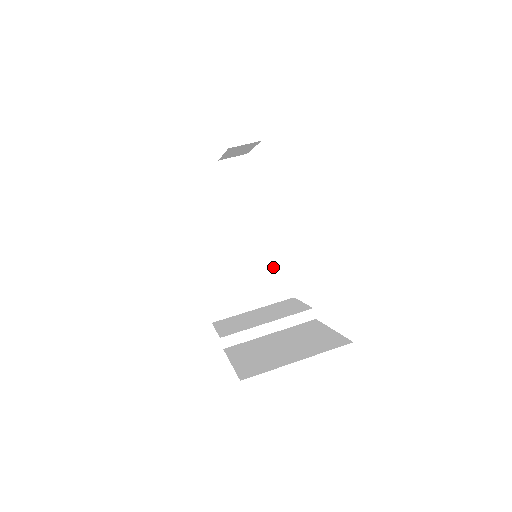
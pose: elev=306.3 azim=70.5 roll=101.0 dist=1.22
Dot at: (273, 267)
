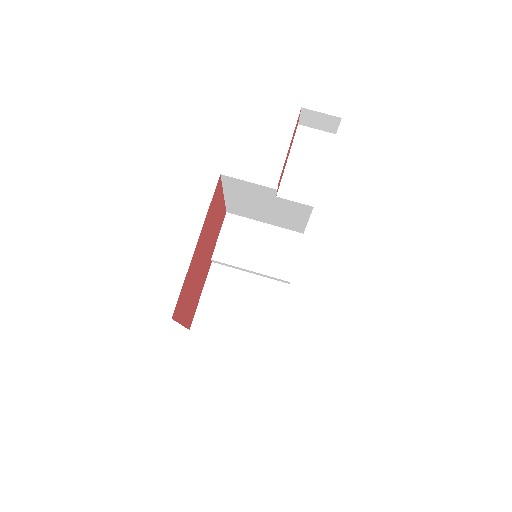
Dot at: (294, 219)
